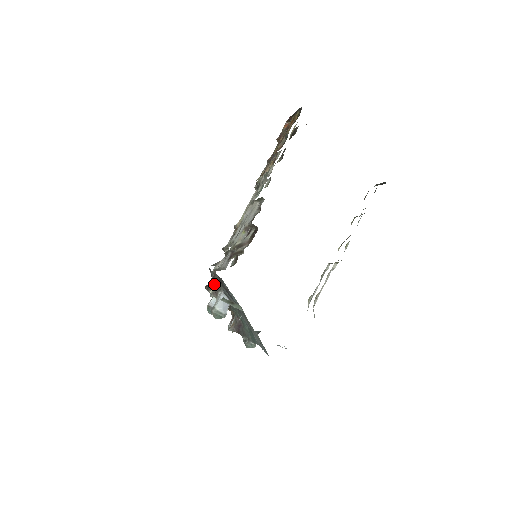
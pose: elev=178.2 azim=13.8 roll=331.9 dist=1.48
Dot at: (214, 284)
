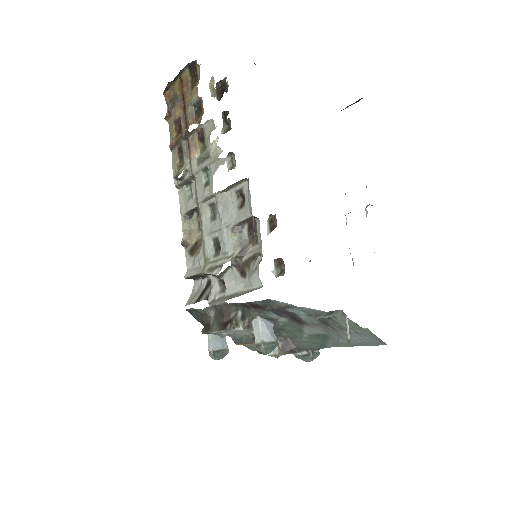
Dot at: (234, 317)
